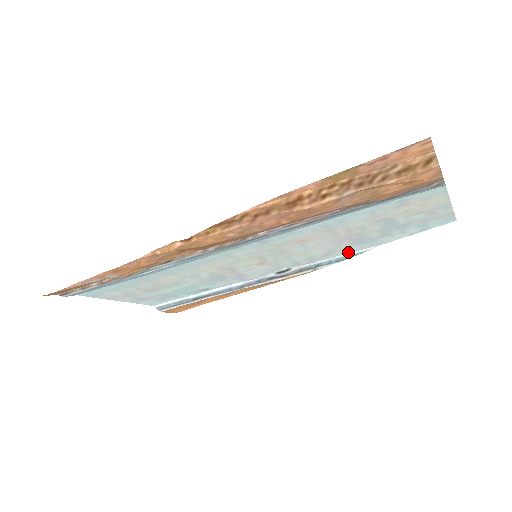
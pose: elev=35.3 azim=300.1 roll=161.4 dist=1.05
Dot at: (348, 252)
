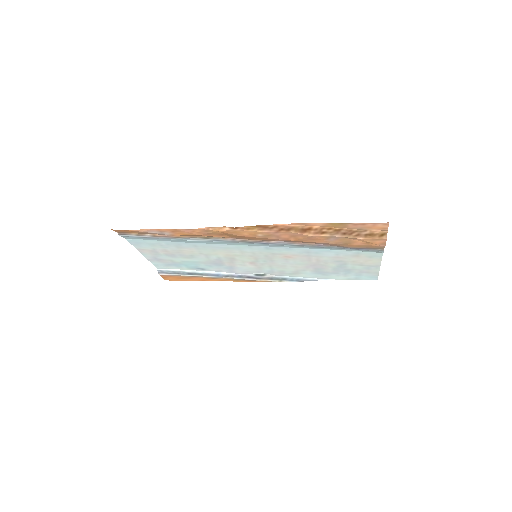
Dot at: (307, 277)
